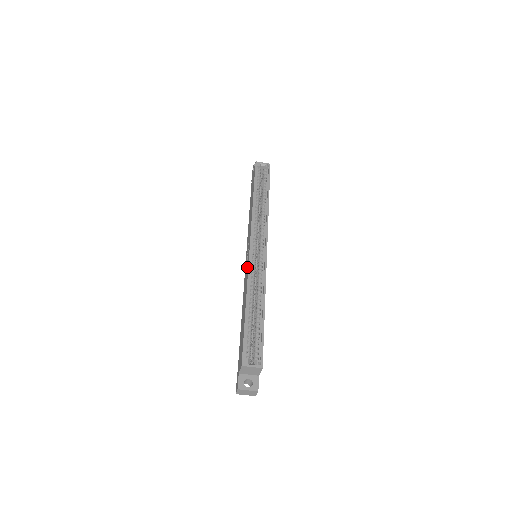
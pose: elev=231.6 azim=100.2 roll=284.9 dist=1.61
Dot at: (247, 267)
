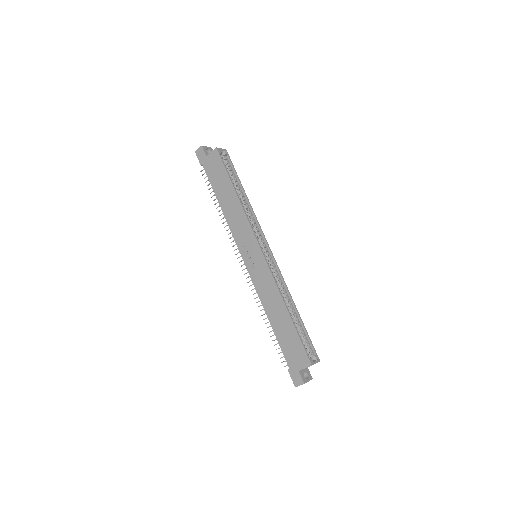
Dot at: (265, 271)
